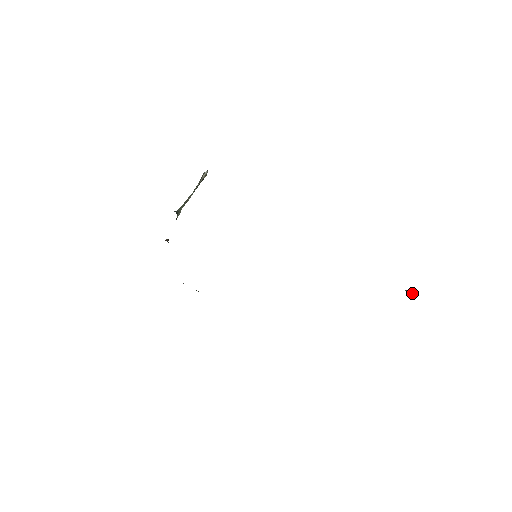
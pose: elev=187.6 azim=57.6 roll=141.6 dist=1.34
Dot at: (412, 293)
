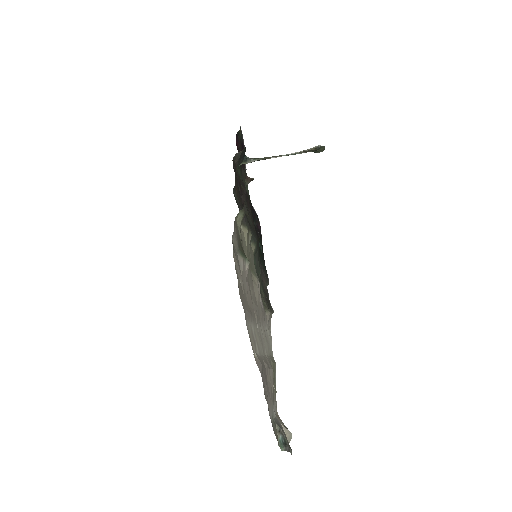
Dot at: (280, 444)
